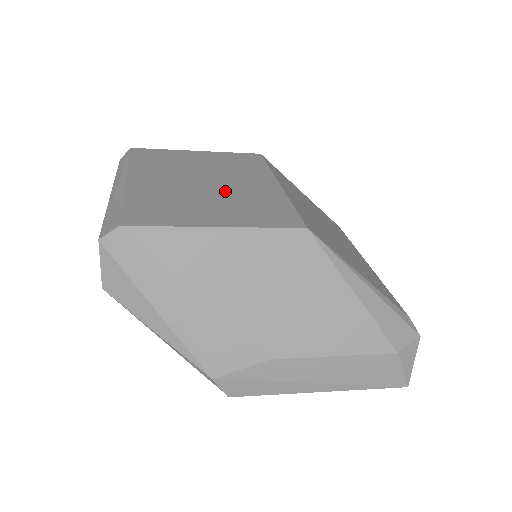
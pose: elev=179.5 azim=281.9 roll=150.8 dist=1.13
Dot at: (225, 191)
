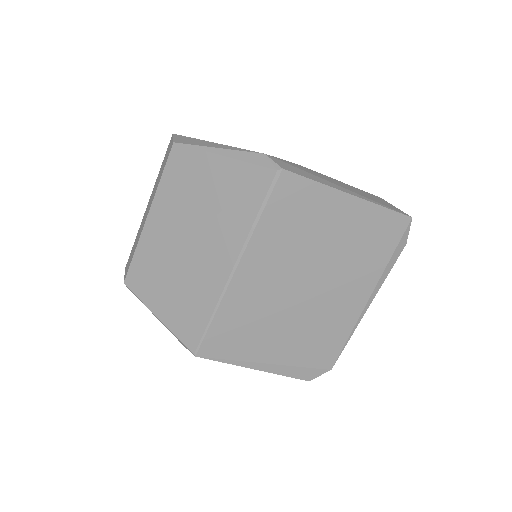
Dot at: occluded
